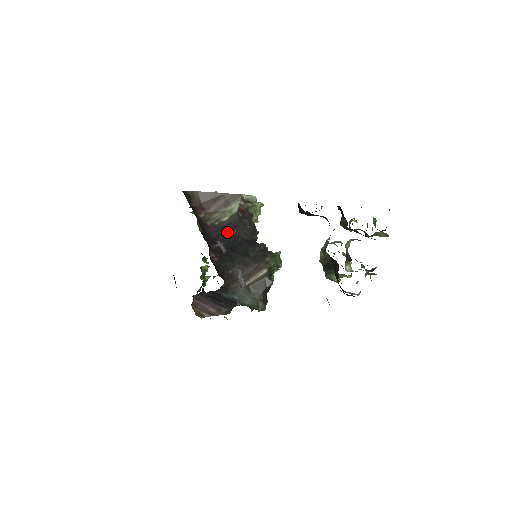
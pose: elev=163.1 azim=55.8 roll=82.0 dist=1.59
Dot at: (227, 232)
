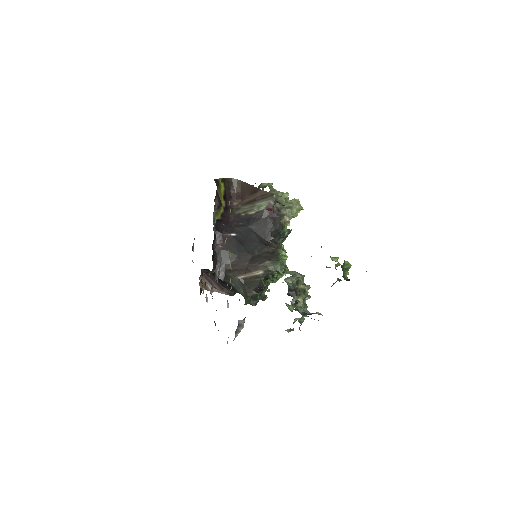
Dot at: (247, 225)
